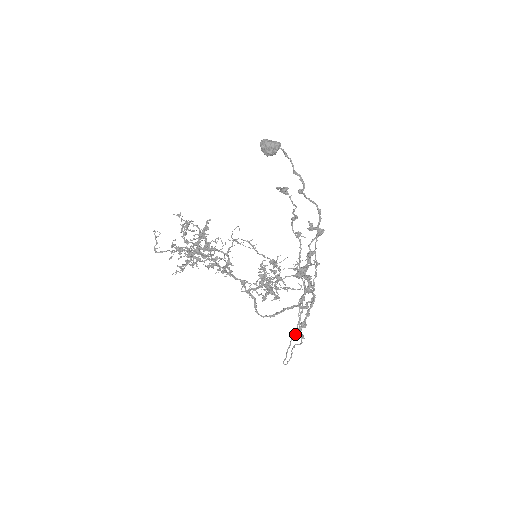
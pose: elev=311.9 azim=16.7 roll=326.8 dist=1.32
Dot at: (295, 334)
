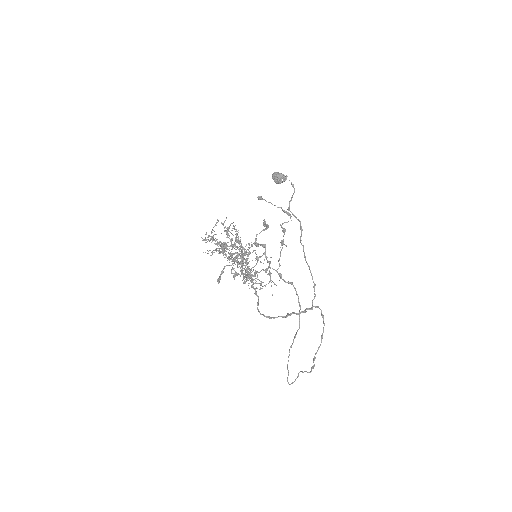
Dot at: (290, 347)
